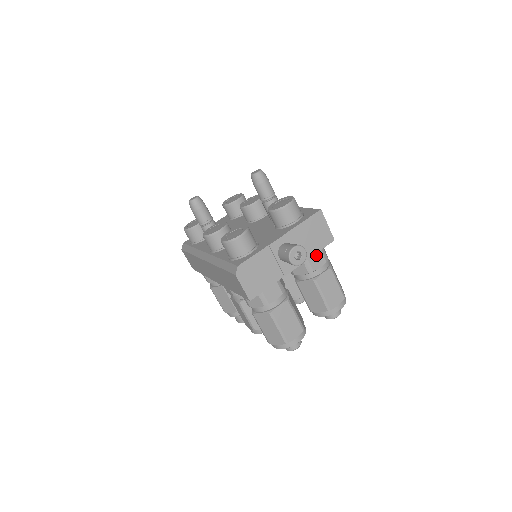
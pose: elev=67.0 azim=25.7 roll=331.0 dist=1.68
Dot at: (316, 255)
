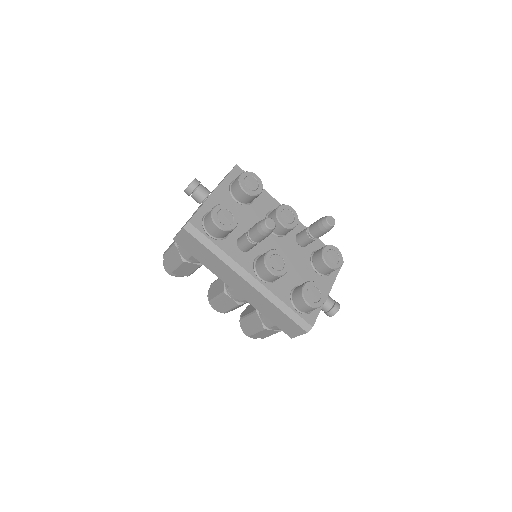
Dot at: occluded
